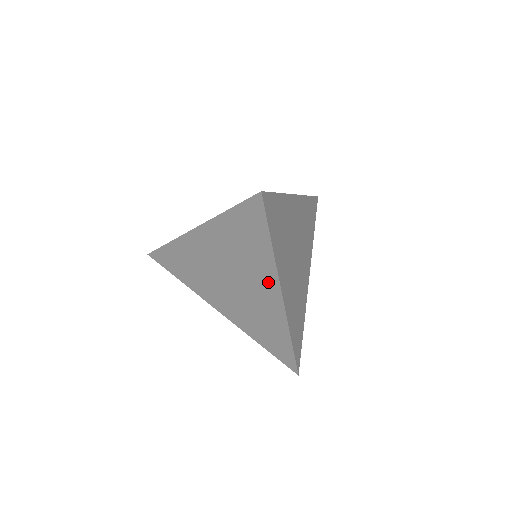
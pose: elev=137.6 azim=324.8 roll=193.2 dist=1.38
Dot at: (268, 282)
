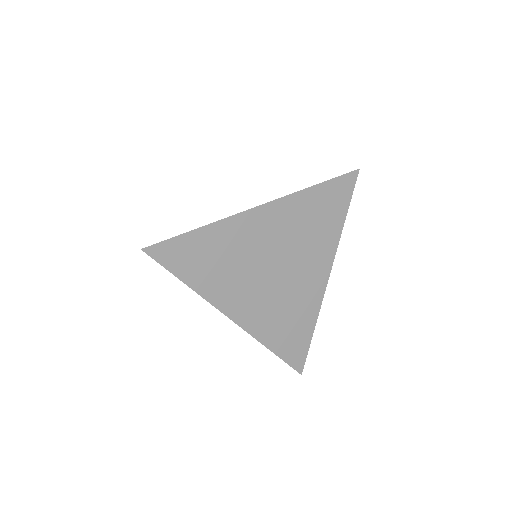
Dot at: (322, 261)
